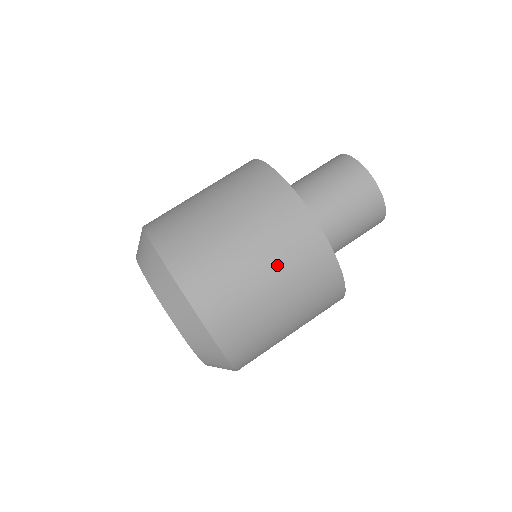
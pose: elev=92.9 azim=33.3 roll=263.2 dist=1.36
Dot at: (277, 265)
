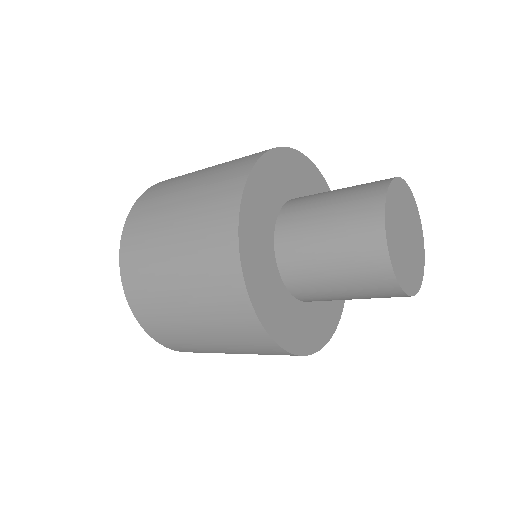
Dot at: (190, 282)
